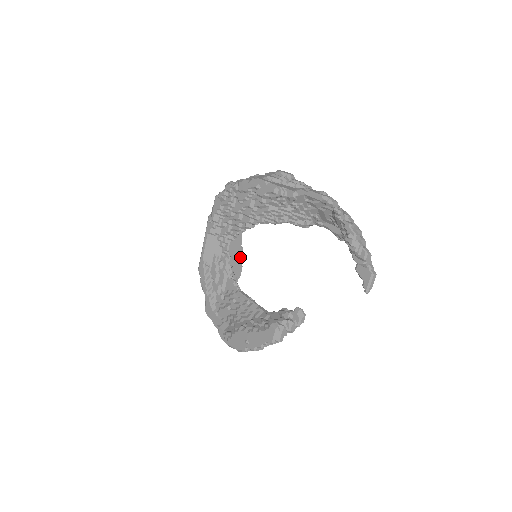
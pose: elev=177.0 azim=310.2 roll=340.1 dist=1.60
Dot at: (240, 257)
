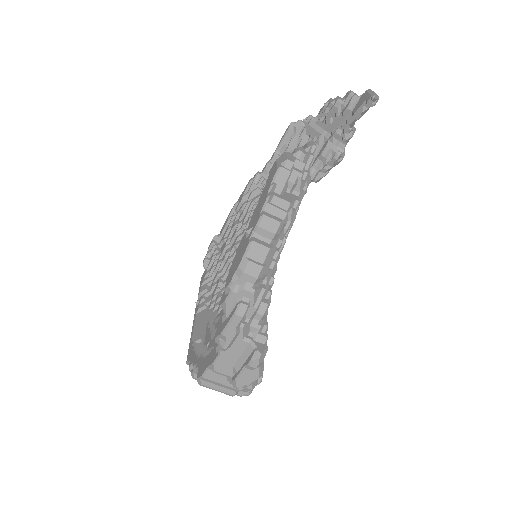
Dot at: occluded
